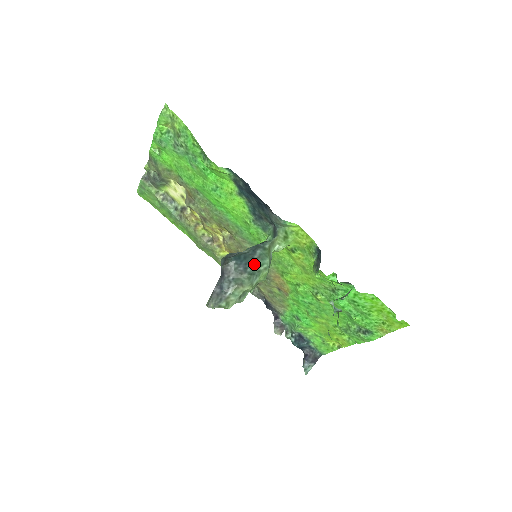
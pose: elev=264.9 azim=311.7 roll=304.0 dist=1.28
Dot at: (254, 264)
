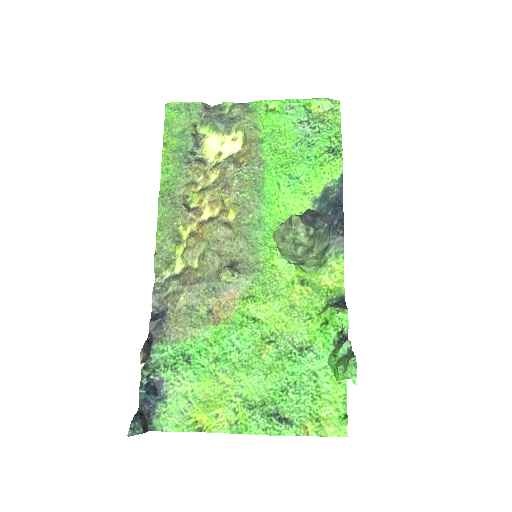
Dot at: occluded
